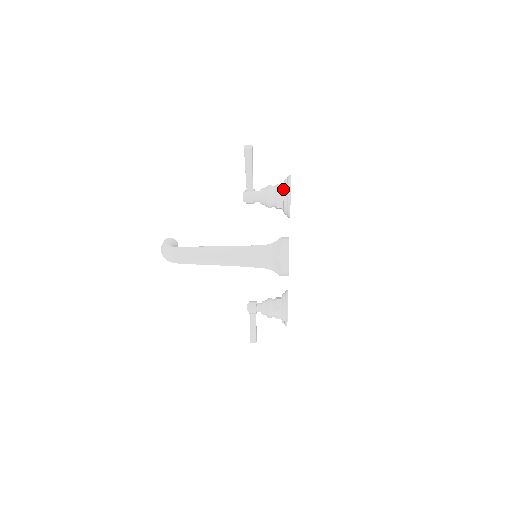
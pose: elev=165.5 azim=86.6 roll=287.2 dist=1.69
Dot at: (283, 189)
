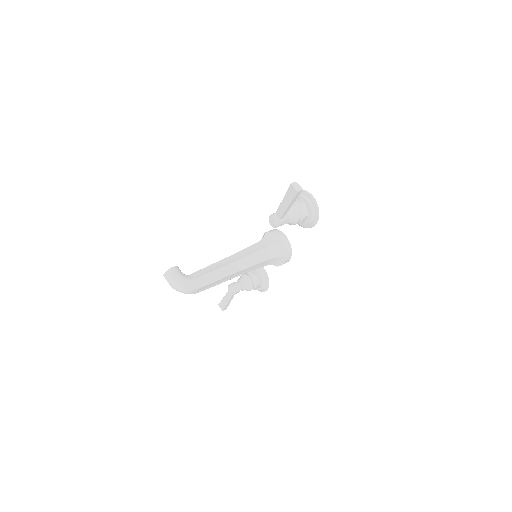
Dot at: (308, 209)
